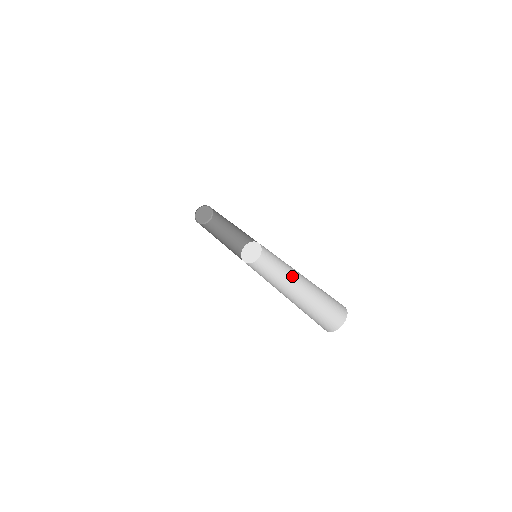
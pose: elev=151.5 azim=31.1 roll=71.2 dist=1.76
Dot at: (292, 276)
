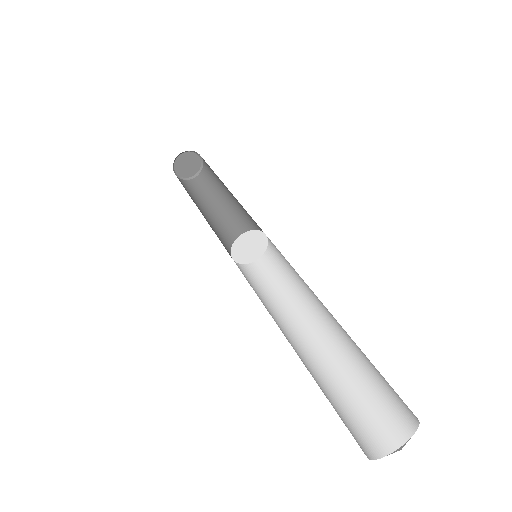
Dot at: (310, 314)
